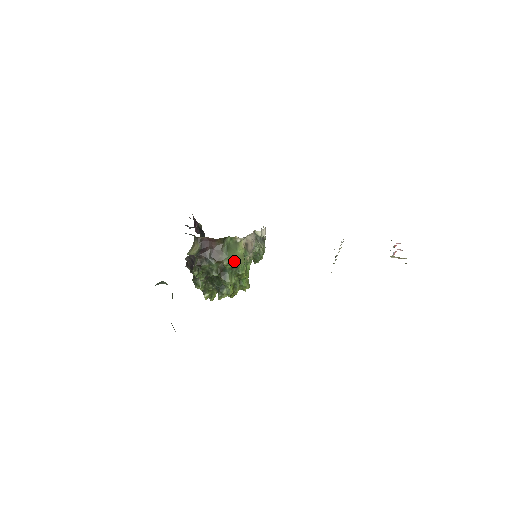
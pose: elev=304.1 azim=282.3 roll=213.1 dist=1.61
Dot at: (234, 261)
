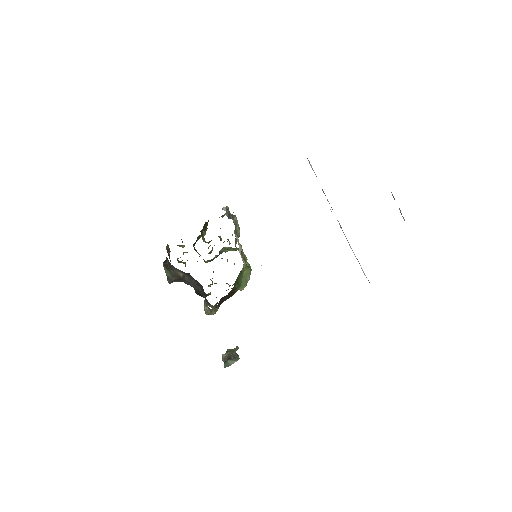
Dot at: (247, 281)
